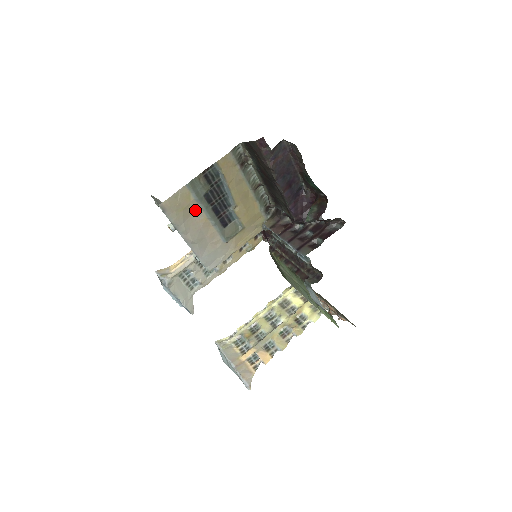
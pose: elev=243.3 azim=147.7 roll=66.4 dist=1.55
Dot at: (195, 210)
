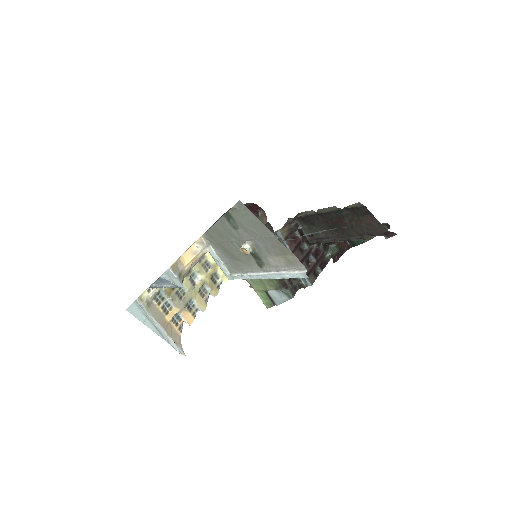
Dot at: occluded
